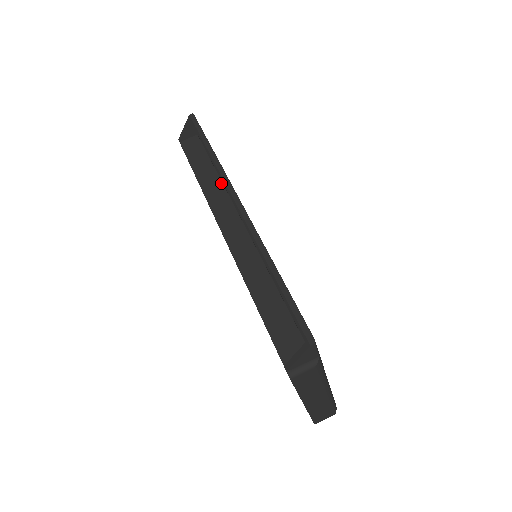
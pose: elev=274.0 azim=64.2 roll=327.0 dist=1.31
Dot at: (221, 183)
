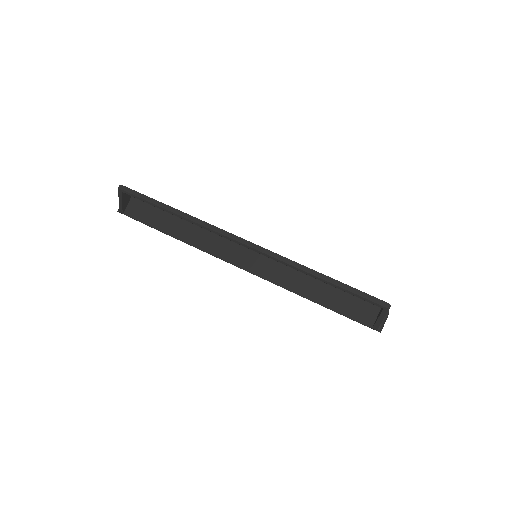
Dot at: (200, 228)
